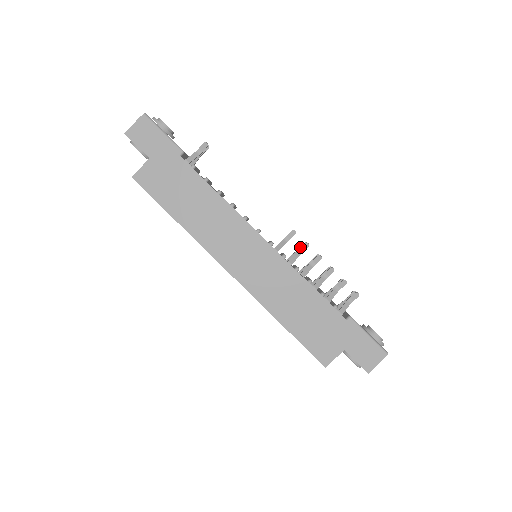
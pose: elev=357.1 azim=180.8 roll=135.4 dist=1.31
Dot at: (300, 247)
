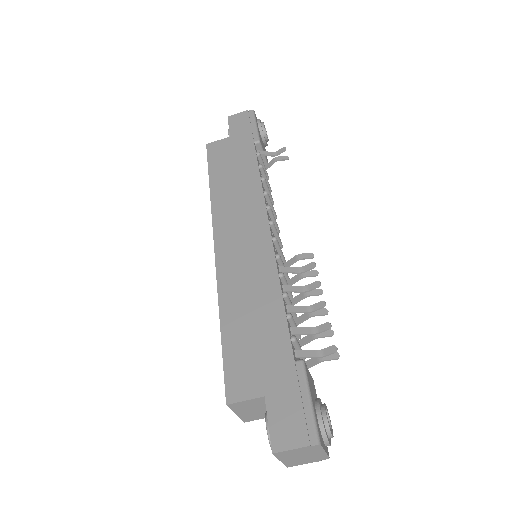
Dot at: (305, 265)
